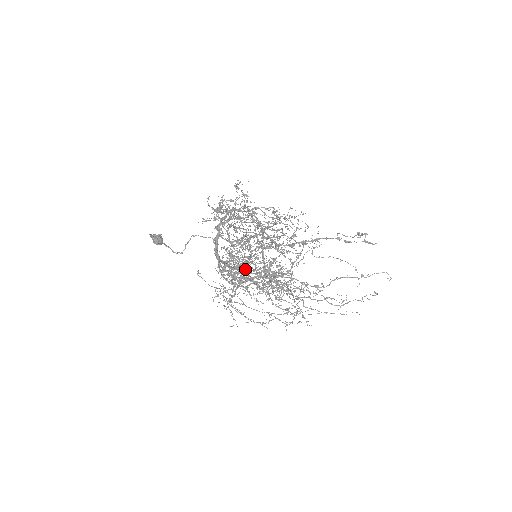
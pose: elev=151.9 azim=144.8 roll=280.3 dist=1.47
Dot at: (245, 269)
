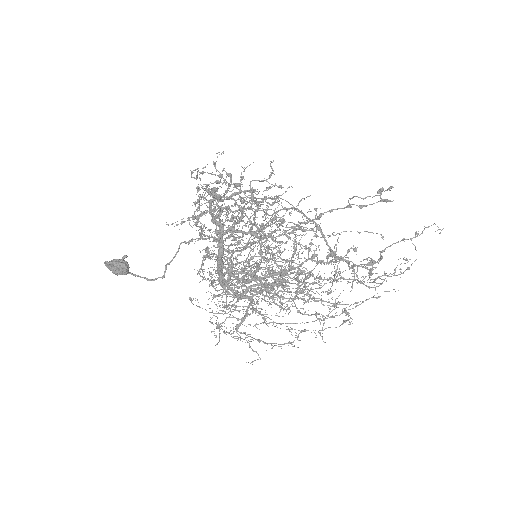
Dot at: occluded
